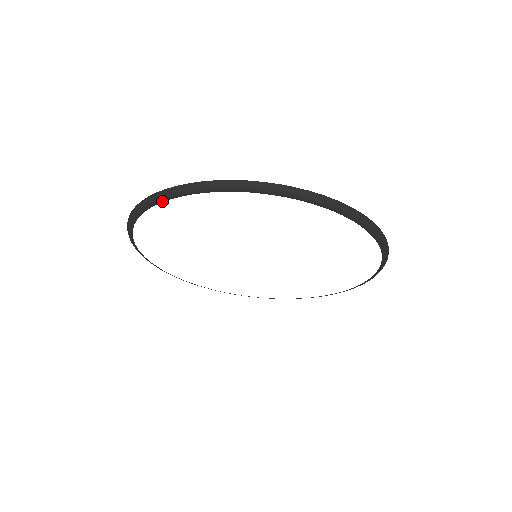
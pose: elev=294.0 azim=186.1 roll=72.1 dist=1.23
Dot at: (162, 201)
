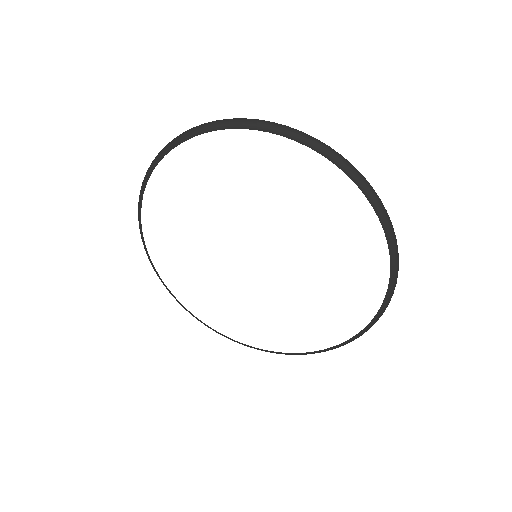
Dot at: occluded
